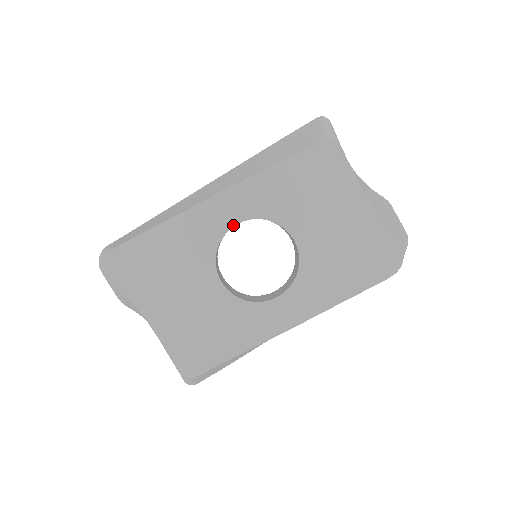
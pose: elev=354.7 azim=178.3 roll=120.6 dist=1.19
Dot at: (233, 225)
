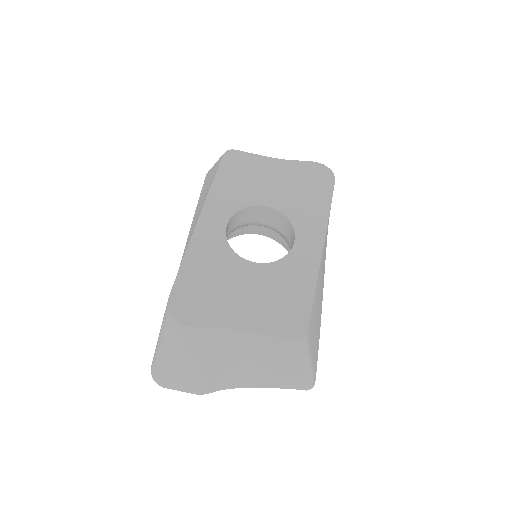
Dot at: (225, 228)
